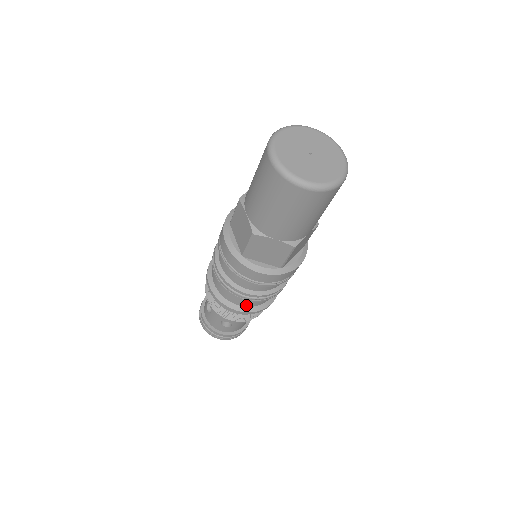
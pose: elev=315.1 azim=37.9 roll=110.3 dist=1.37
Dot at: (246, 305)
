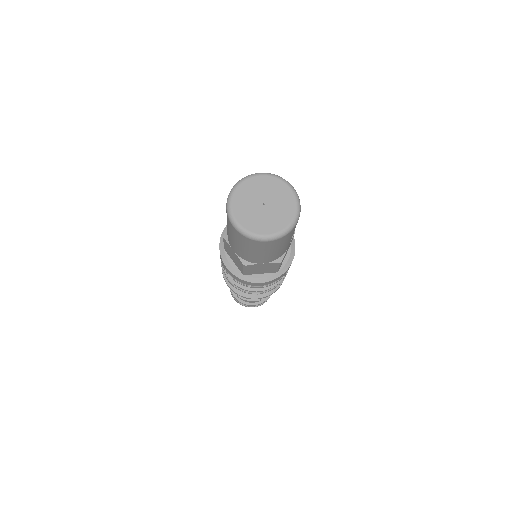
Dot at: occluded
